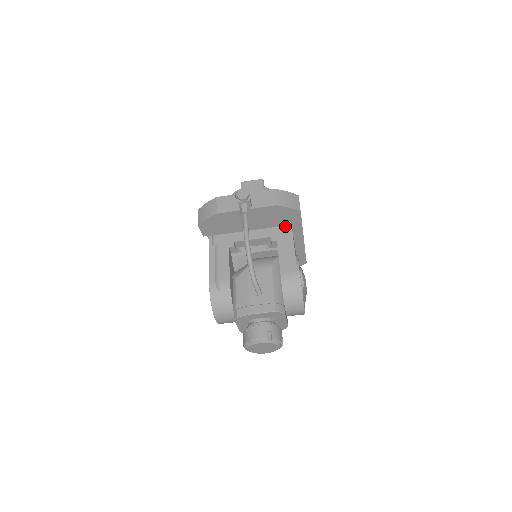
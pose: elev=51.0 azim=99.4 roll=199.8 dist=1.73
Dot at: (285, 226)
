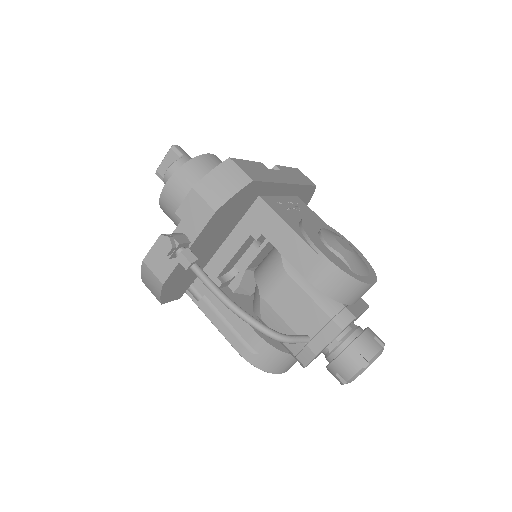
Dot at: (253, 205)
